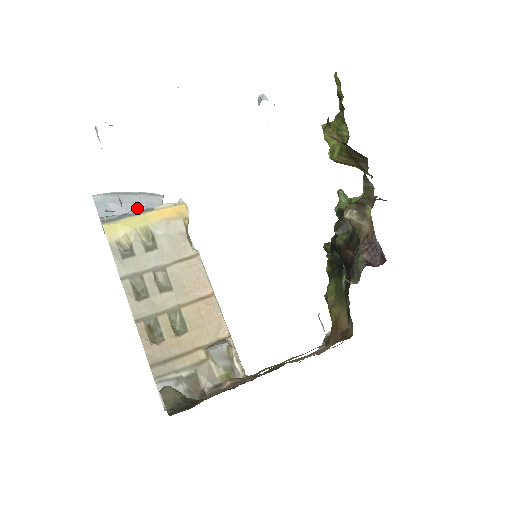
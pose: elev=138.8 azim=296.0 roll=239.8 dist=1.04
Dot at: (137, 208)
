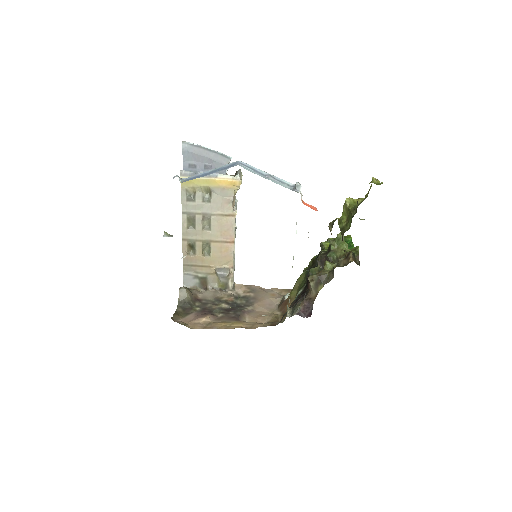
Dot at: (210, 161)
